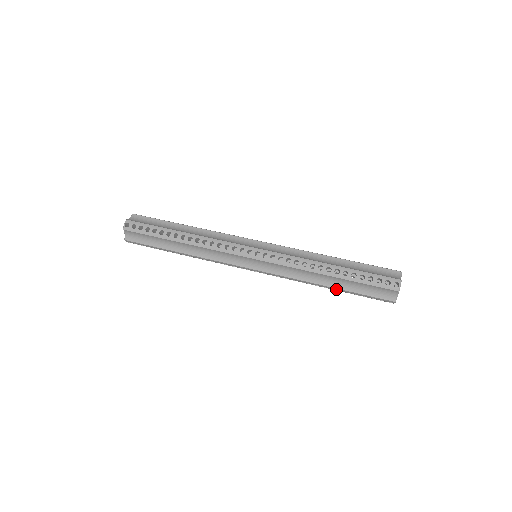
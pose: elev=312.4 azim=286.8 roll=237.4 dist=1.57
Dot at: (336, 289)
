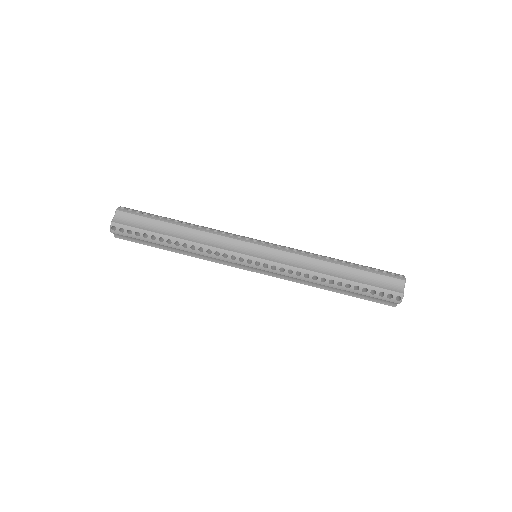
Dot at: (338, 292)
